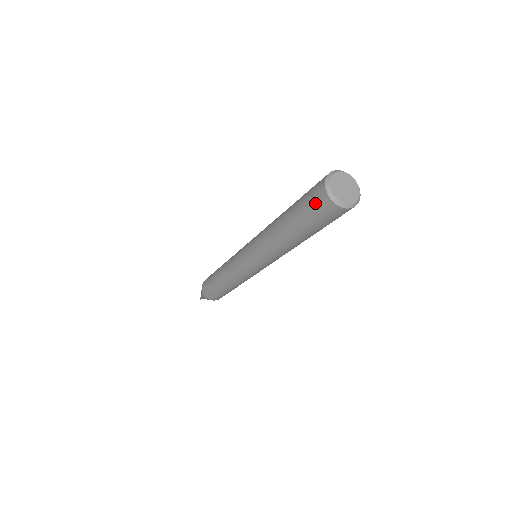
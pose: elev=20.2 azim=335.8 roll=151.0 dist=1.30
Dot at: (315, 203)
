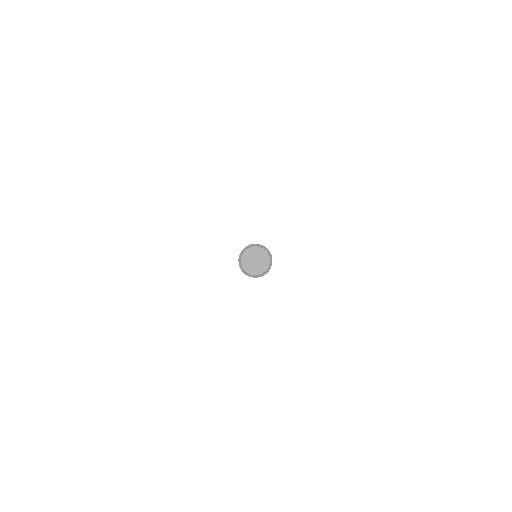
Dot at: occluded
